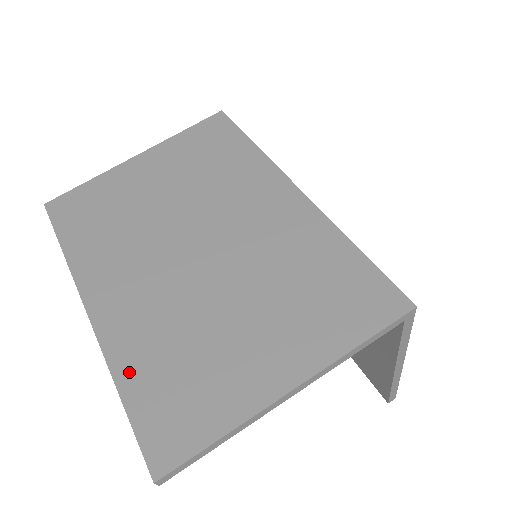
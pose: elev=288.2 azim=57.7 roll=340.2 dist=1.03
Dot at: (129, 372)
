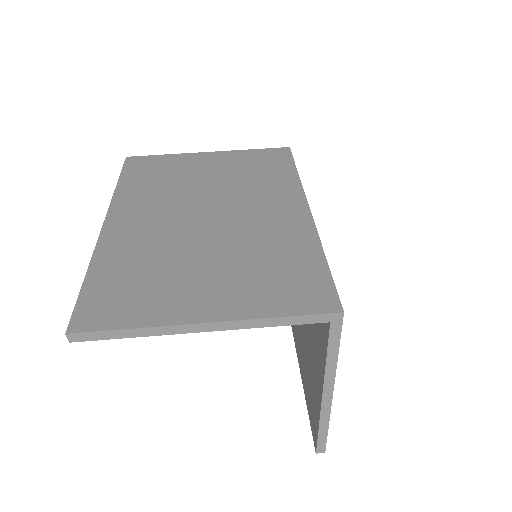
Dot at: (103, 266)
